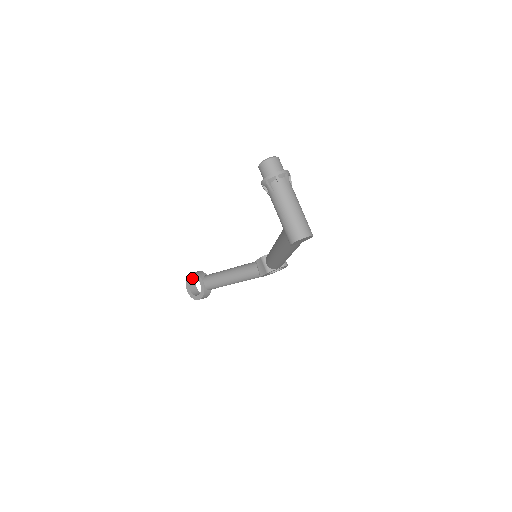
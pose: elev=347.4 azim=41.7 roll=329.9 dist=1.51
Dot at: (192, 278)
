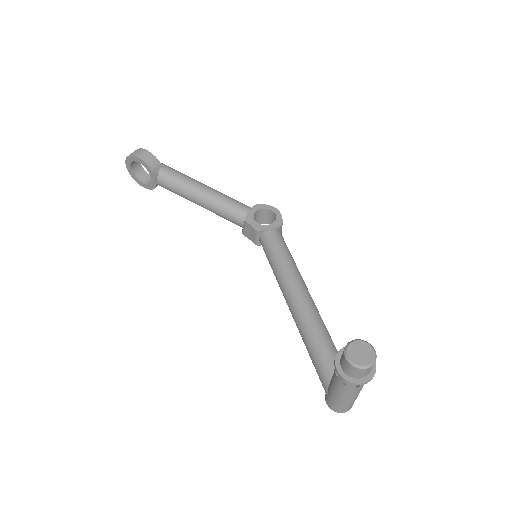
Dot at: occluded
